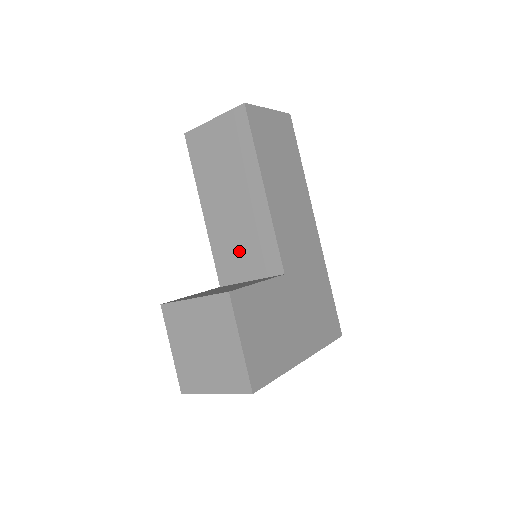
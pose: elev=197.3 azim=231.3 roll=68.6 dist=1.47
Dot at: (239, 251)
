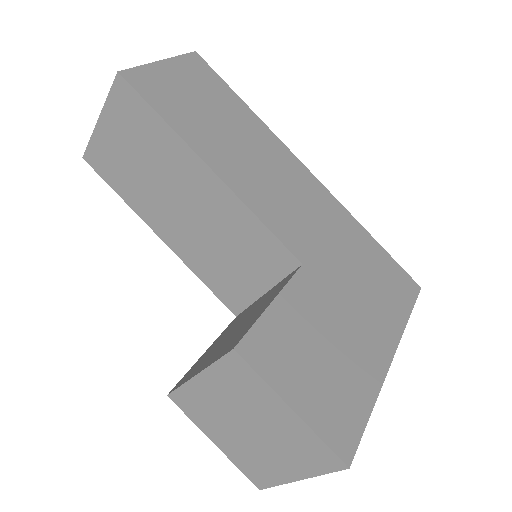
Dot at: (230, 264)
